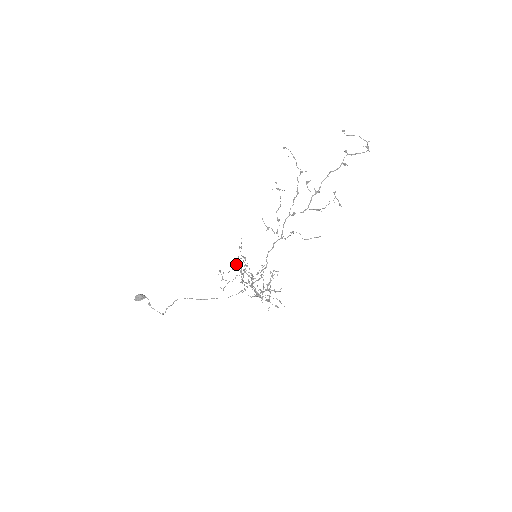
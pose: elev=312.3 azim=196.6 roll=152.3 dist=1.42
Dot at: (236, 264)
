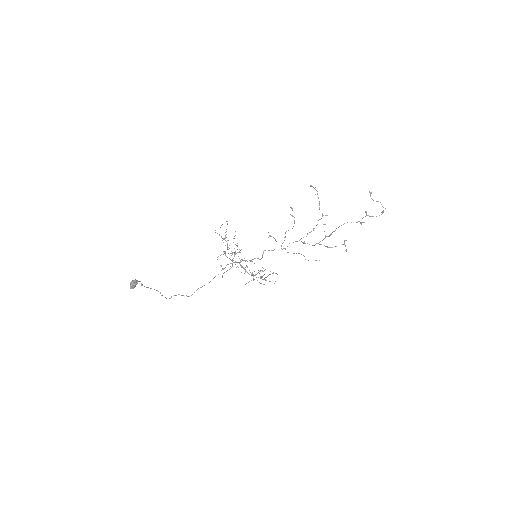
Dot at: (227, 248)
